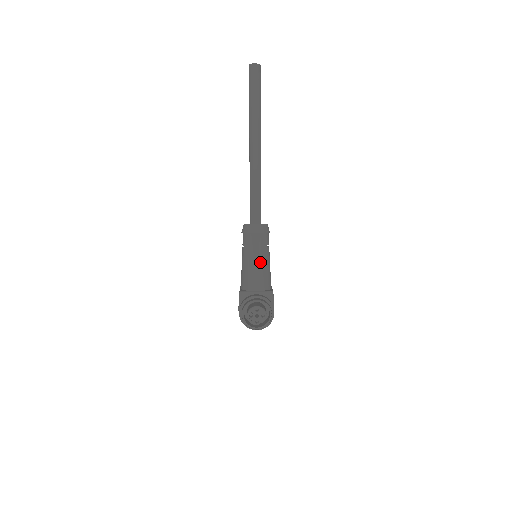
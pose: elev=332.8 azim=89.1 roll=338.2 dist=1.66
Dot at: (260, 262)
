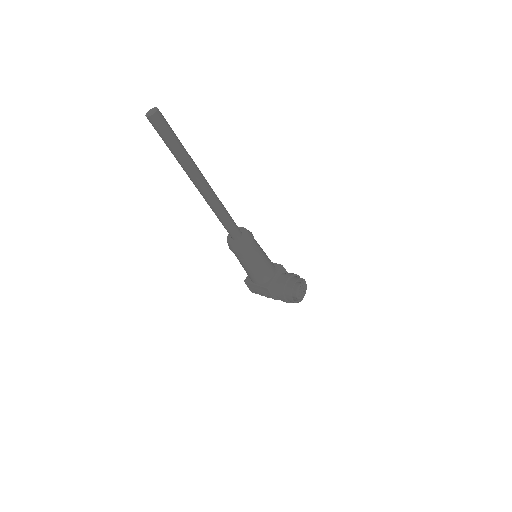
Dot at: (264, 257)
